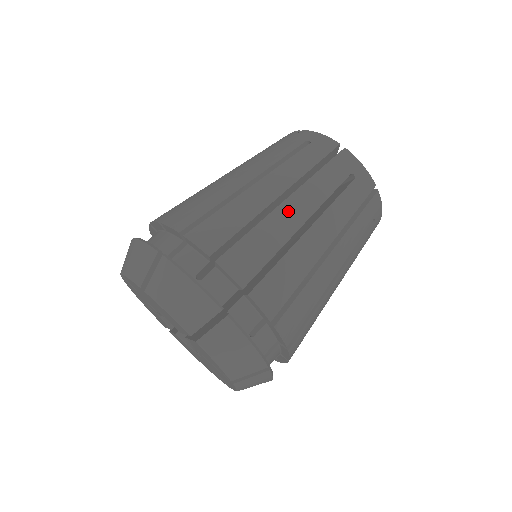
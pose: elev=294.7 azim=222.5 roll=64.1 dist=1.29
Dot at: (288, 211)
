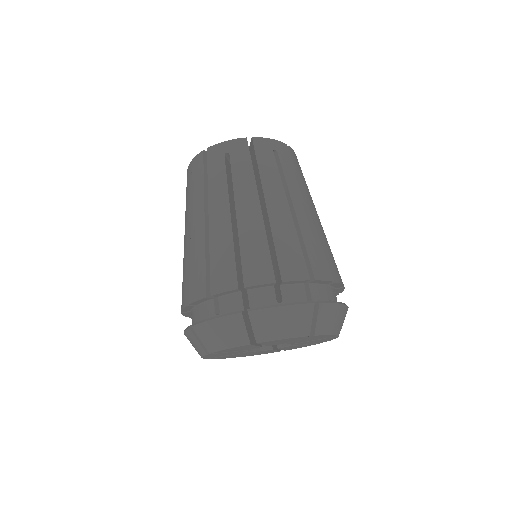
Dot at: (317, 218)
